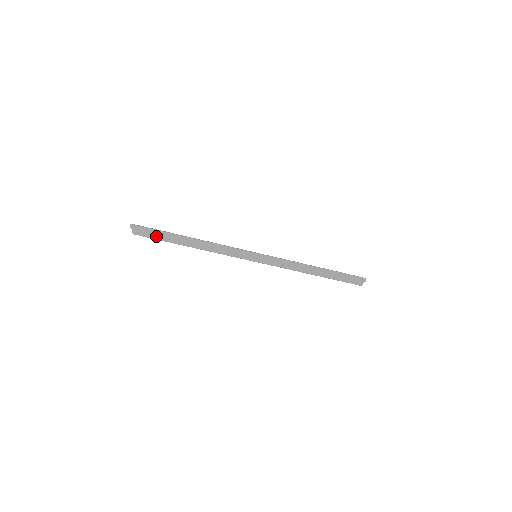
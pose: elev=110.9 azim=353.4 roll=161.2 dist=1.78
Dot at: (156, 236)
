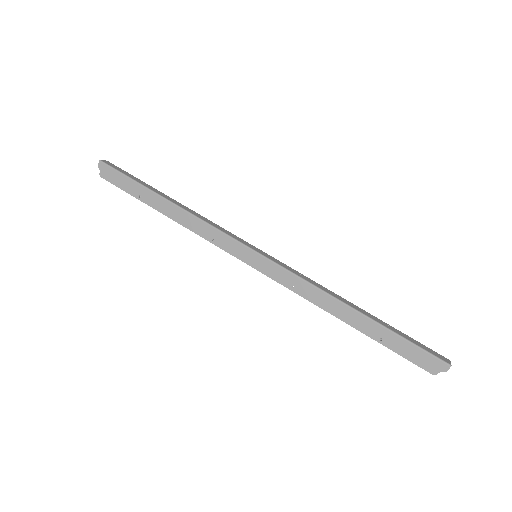
Dot at: (125, 186)
